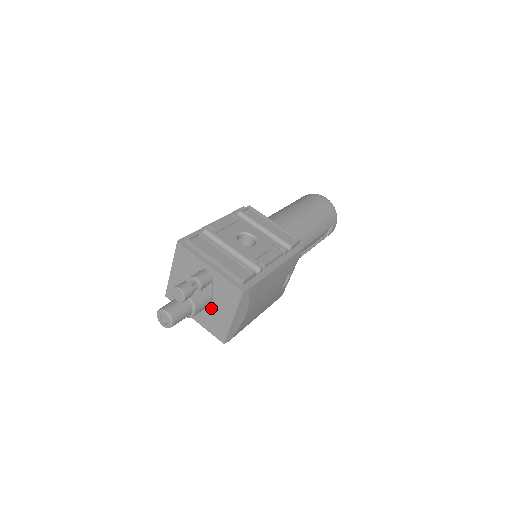
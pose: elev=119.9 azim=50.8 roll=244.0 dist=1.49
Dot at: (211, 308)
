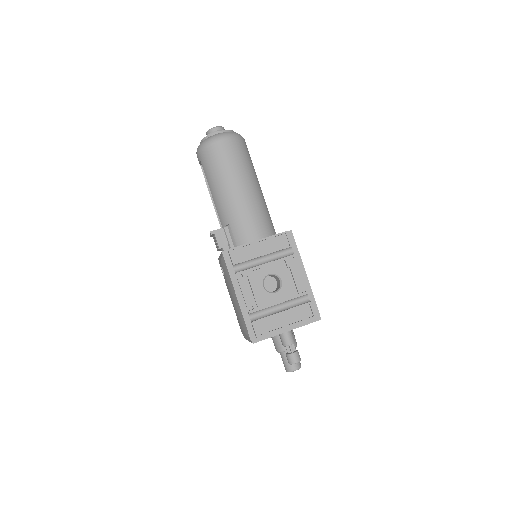
Dot at: occluded
